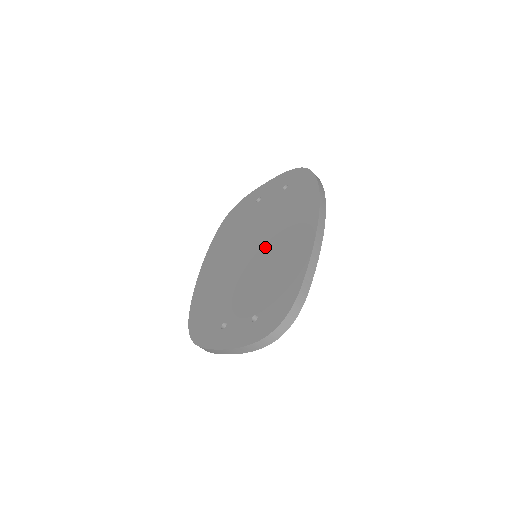
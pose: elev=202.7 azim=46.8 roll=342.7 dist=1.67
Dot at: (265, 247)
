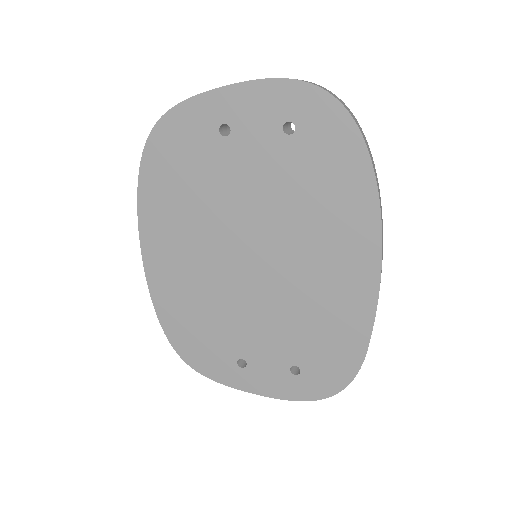
Dot at: (279, 259)
